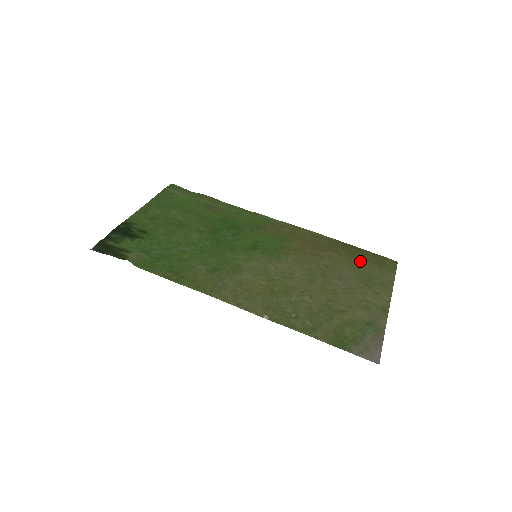
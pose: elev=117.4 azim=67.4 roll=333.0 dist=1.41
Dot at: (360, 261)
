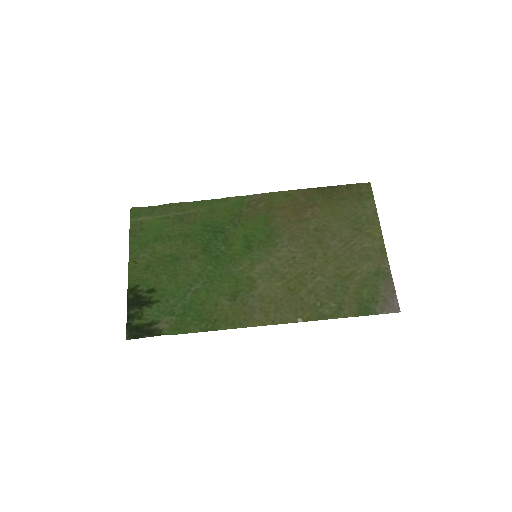
Dot at: (340, 204)
